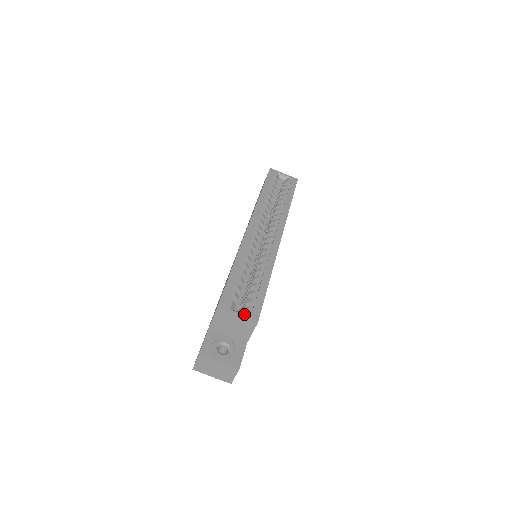
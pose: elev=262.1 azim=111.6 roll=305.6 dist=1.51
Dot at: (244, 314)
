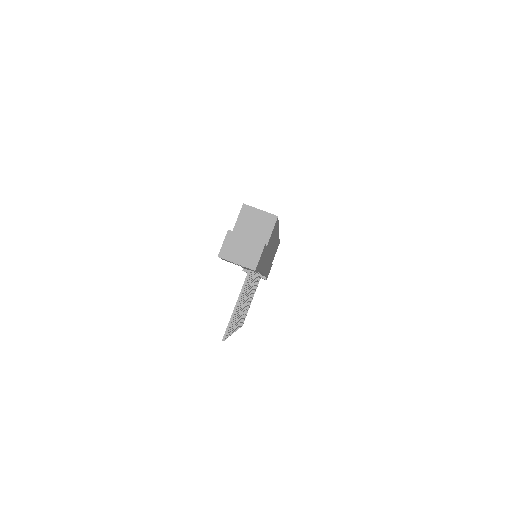
Dot at: (265, 214)
